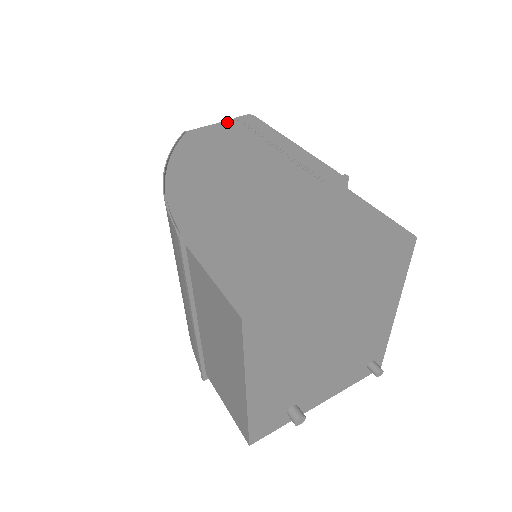
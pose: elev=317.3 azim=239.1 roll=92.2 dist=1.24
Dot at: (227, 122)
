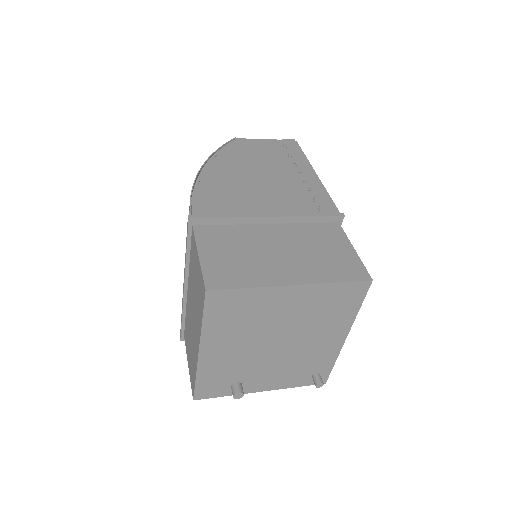
Dot at: (272, 141)
